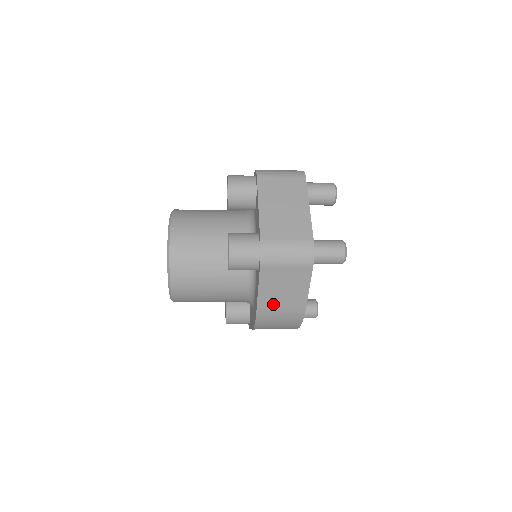
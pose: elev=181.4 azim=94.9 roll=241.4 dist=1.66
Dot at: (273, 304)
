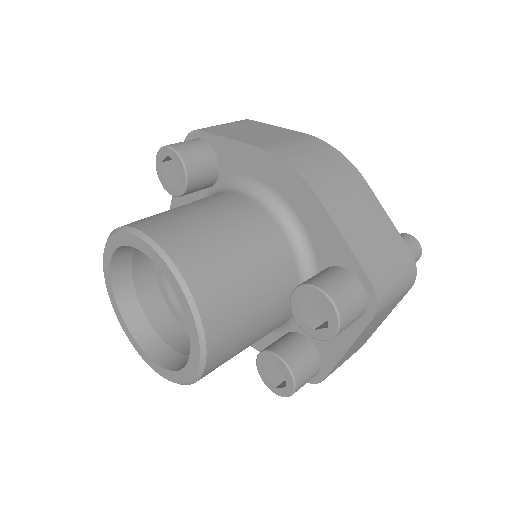
Dot at: occluded
